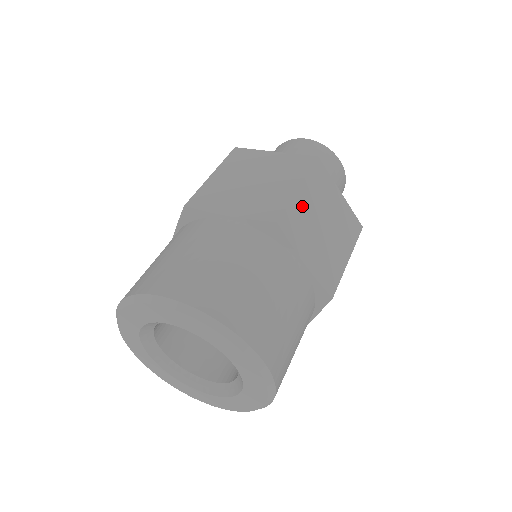
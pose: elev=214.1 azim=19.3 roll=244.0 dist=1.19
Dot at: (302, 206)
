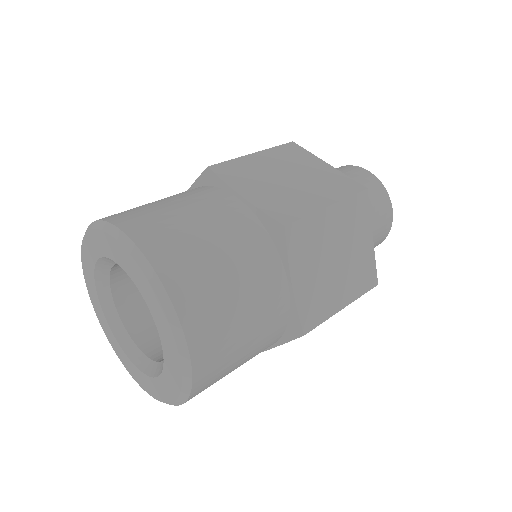
Dot at: (322, 226)
